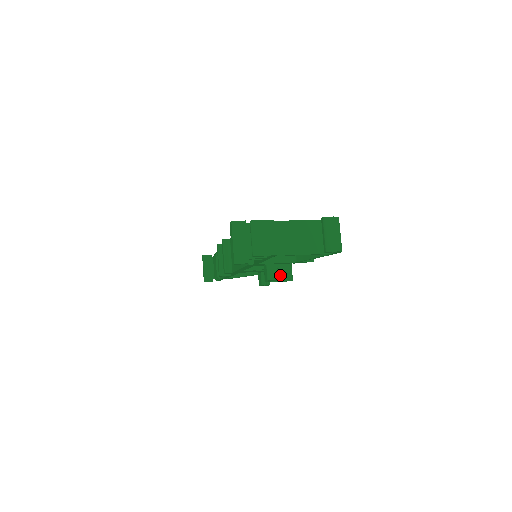
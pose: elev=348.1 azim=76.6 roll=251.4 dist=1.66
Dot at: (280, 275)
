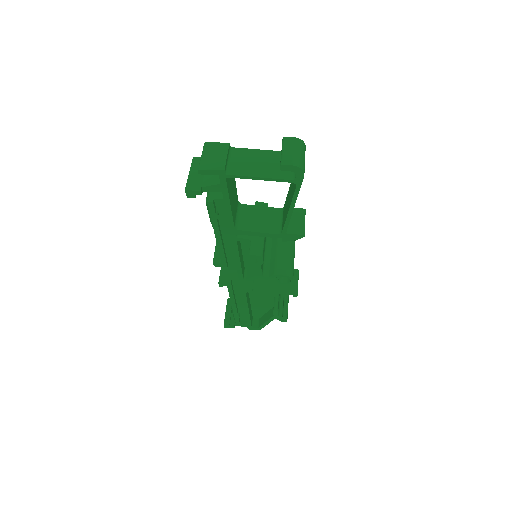
Dot at: (276, 269)
